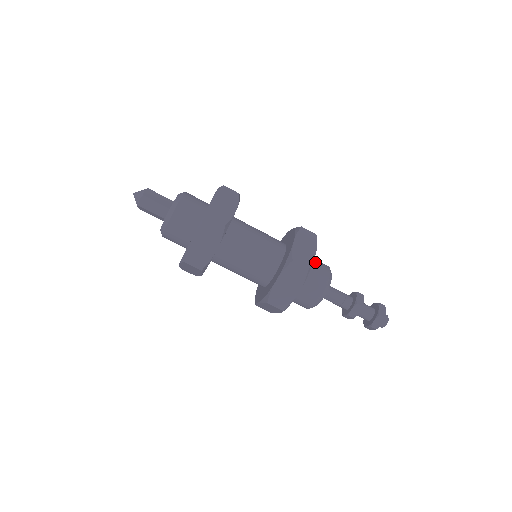
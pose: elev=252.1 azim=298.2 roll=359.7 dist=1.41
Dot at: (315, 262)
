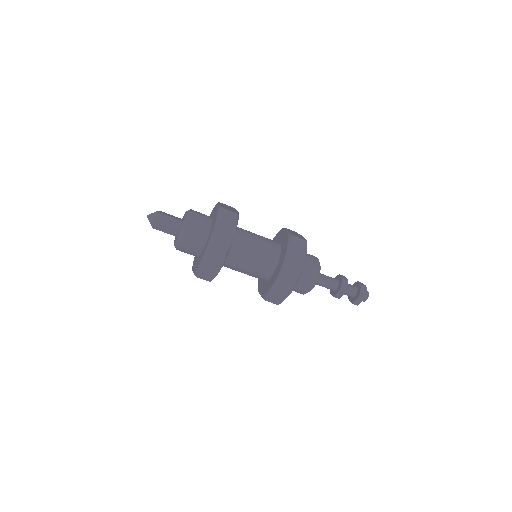
Dot at: (306, 261)
